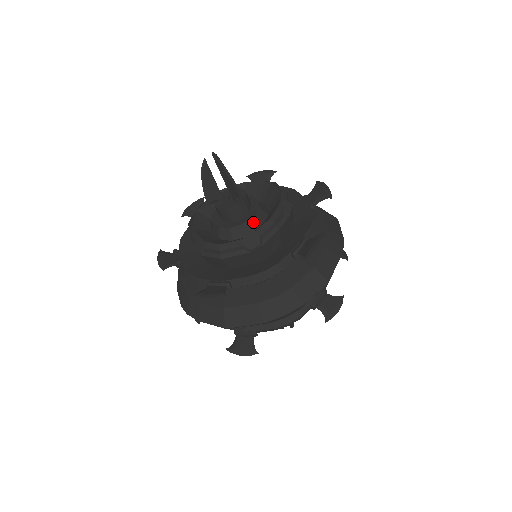
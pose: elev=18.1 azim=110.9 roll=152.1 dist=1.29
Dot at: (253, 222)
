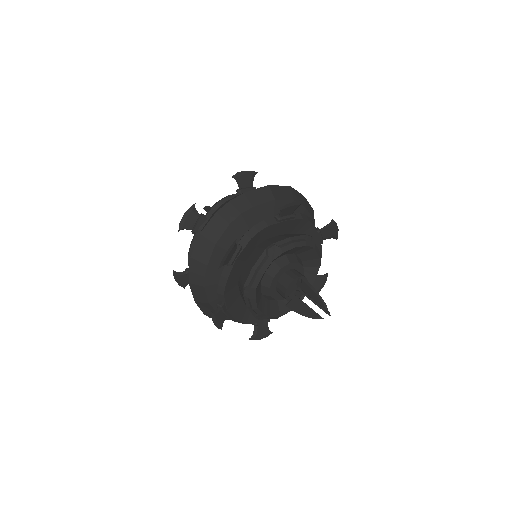
Dot at: occluded
